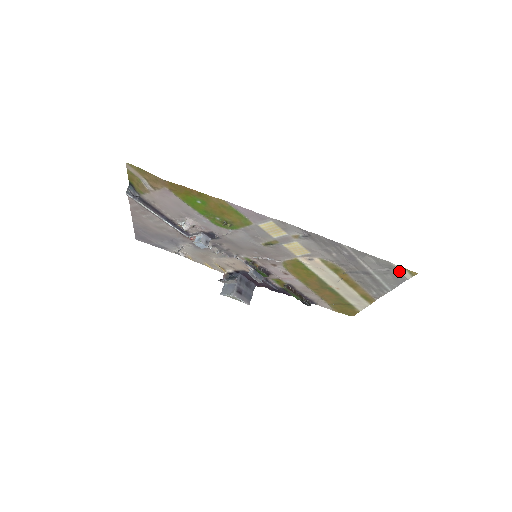
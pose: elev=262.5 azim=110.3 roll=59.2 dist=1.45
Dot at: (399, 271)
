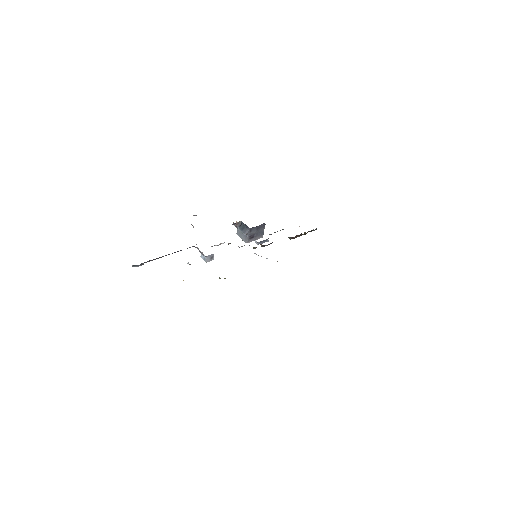
Dot at: occluded
